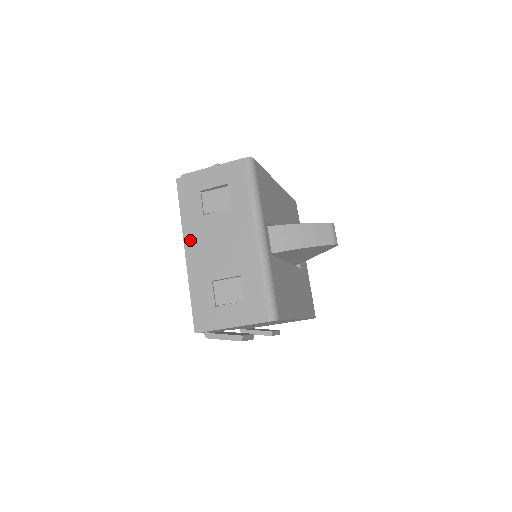
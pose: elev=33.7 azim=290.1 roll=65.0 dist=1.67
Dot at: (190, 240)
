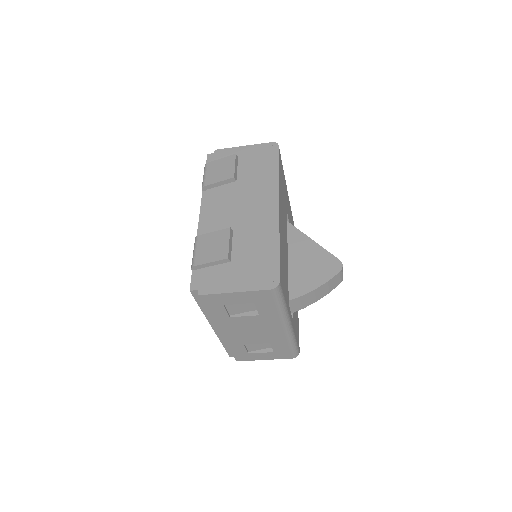
Dot at: (218, 328)
